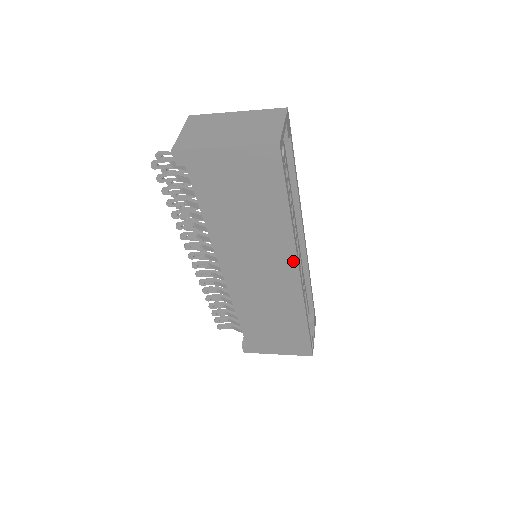
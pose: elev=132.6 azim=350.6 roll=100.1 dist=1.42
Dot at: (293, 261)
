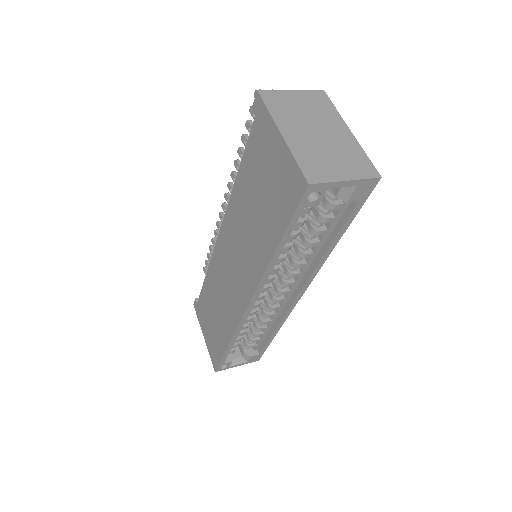
Dot at: (252, 290)
